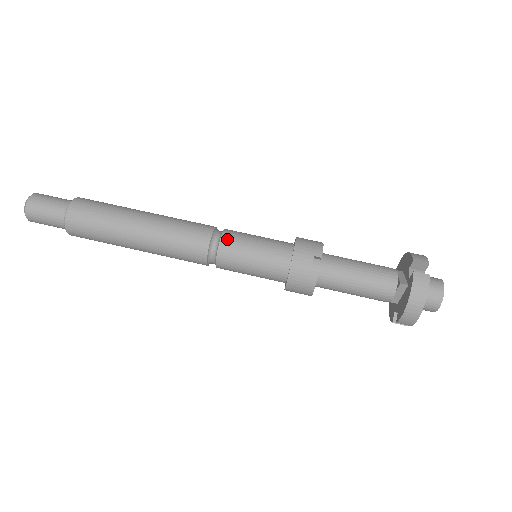
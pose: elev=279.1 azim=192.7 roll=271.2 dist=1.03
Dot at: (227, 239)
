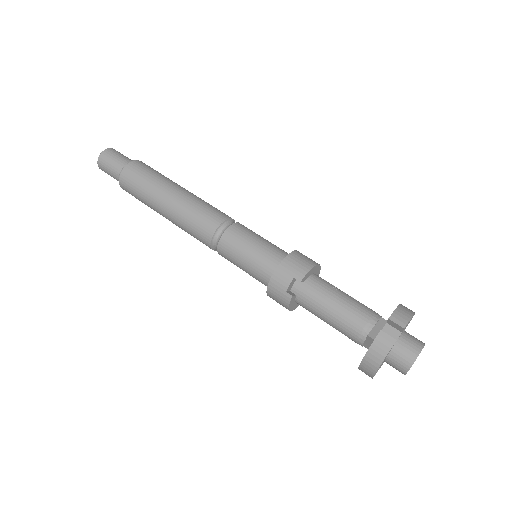
Dot at: (229, 235)
